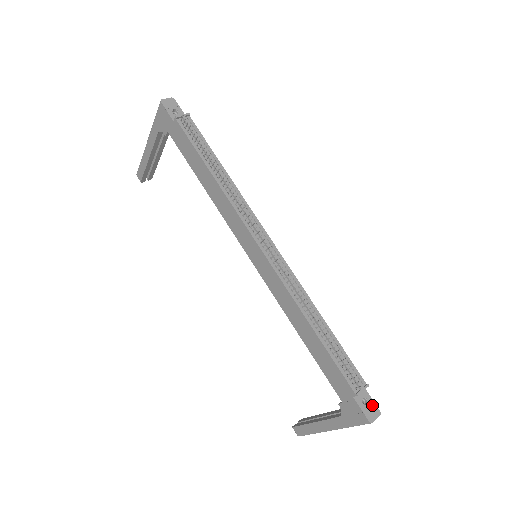
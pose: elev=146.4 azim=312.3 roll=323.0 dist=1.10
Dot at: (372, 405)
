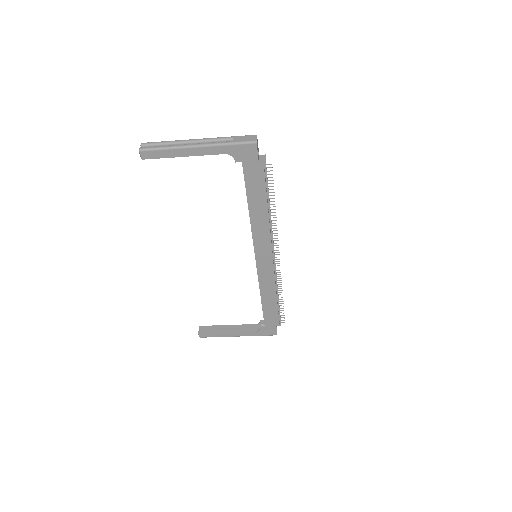
Dot at: occluded
